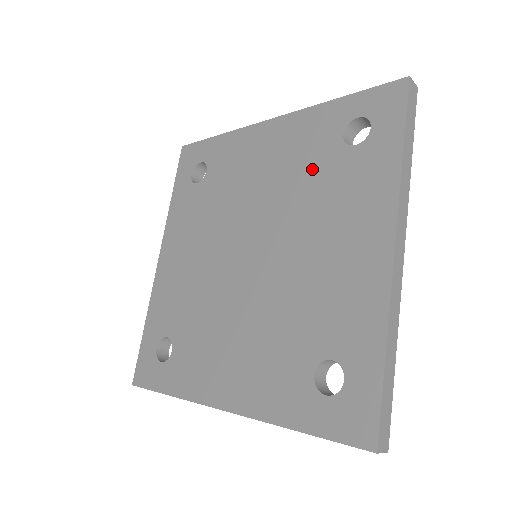
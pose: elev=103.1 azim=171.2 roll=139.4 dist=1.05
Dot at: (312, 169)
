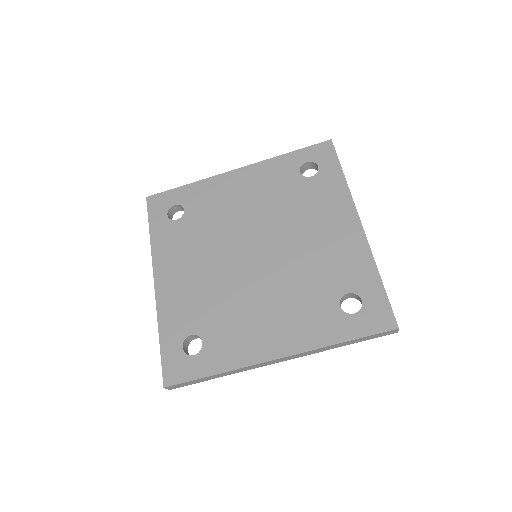
Dot at: (285, 194)
